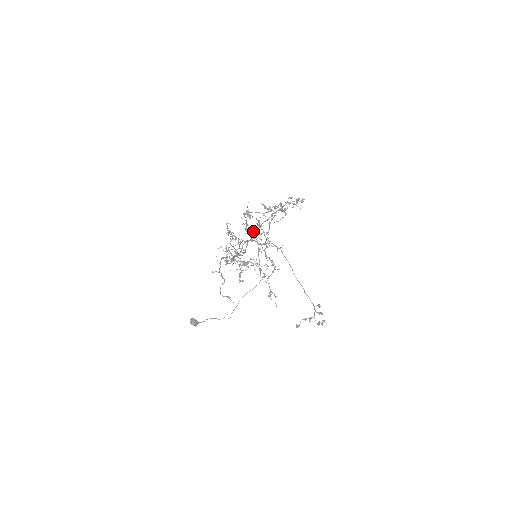
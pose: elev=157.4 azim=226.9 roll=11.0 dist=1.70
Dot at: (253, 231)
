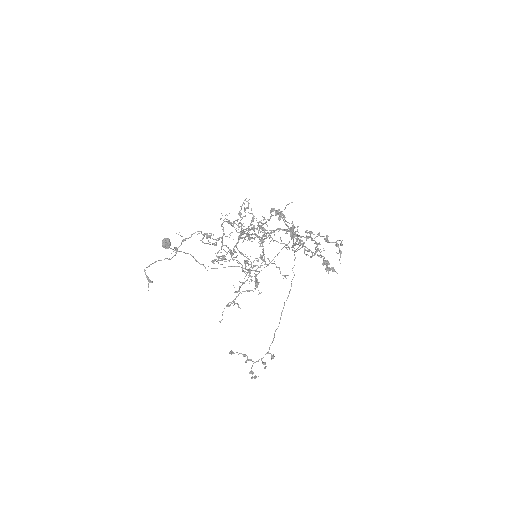
Dot at: (269, 234)
